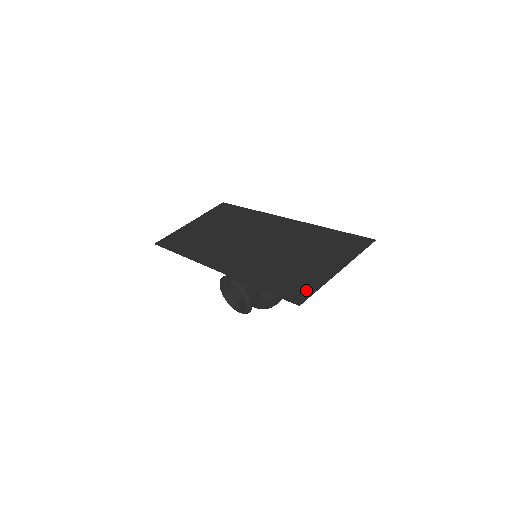
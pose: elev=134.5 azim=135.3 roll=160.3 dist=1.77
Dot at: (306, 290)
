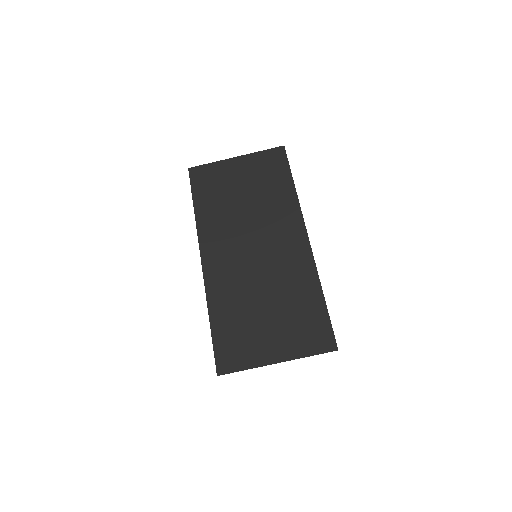
Dot at: (236, 362)
